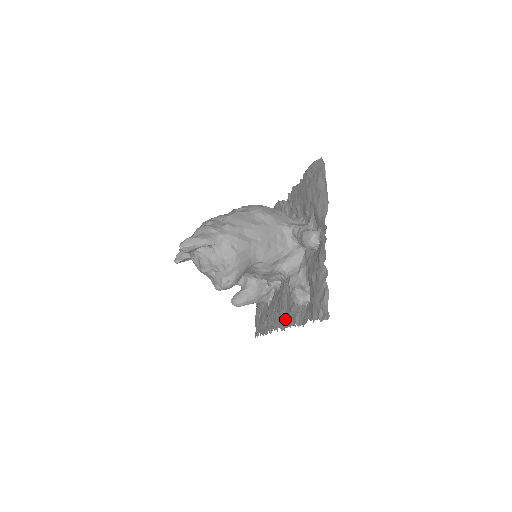
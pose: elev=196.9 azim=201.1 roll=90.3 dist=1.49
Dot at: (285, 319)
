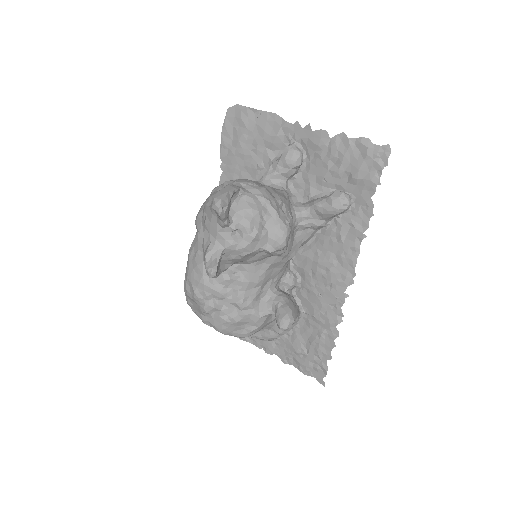
Dot at: (344, 264)
